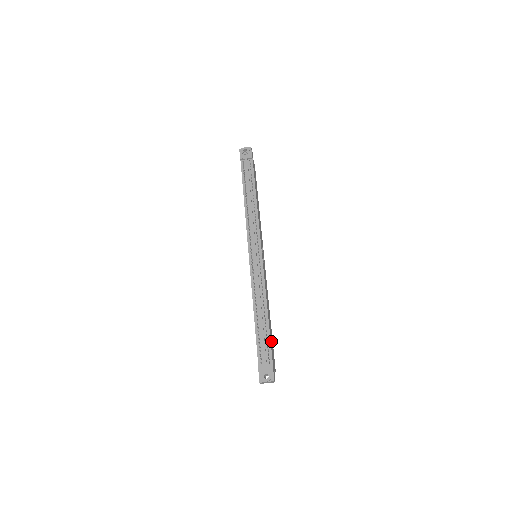
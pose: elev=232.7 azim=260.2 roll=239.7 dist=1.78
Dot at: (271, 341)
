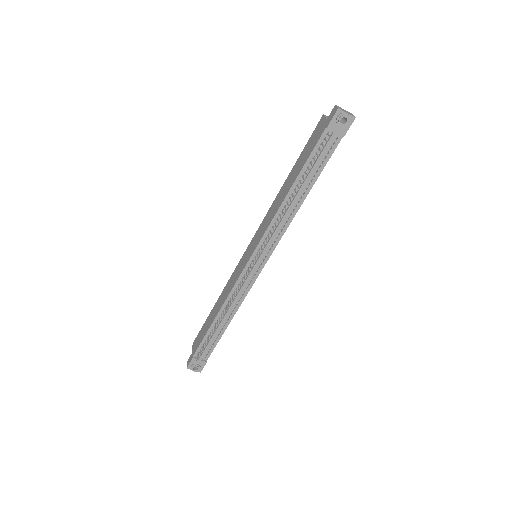
Dot at: occluded
